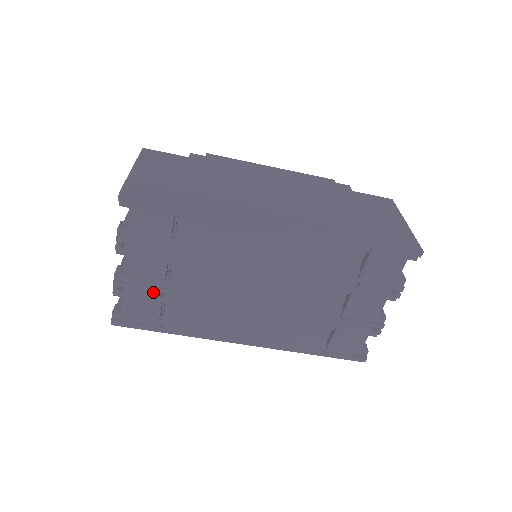
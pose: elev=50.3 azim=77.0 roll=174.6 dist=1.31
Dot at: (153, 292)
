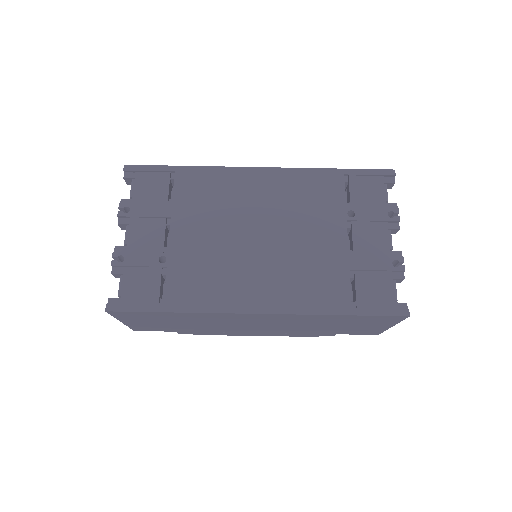
Dot at: (152, 258)
